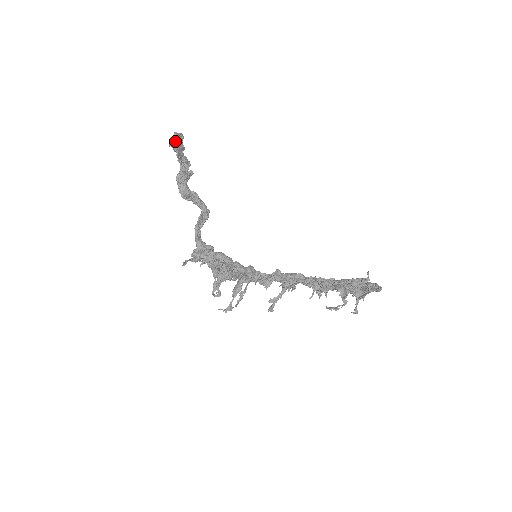
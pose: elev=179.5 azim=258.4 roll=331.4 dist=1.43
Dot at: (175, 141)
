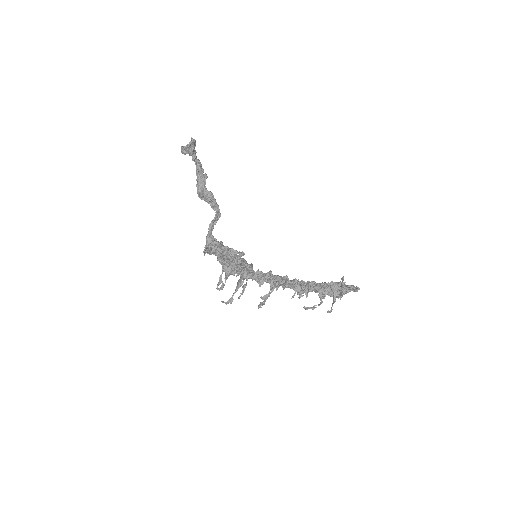
Dot at: (192, 145)
